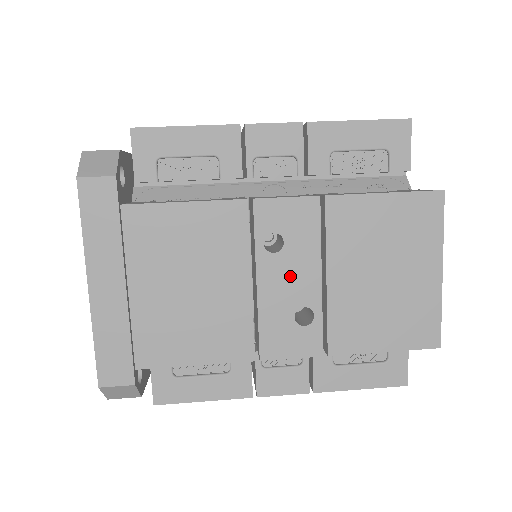
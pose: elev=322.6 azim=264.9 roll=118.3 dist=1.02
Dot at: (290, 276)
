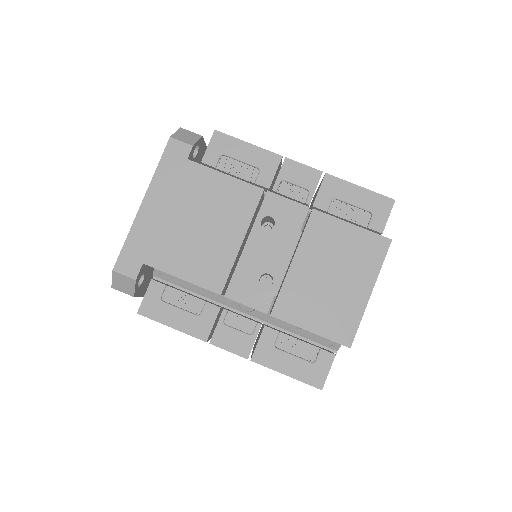
Dot at: occluded
